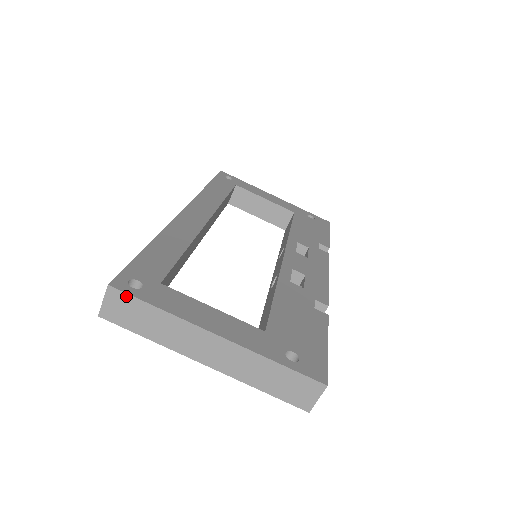
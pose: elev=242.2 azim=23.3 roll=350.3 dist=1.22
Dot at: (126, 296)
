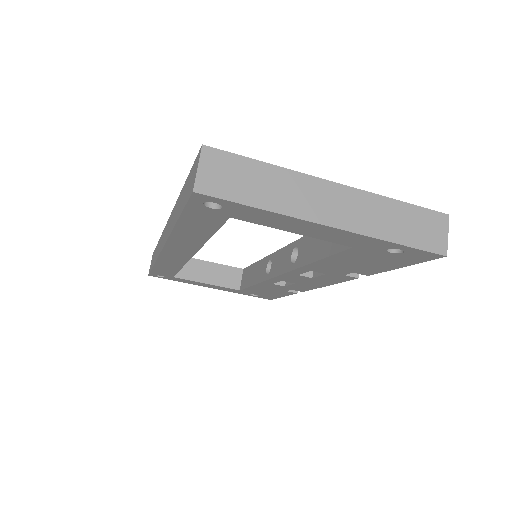
Dot at: (226, 155)
